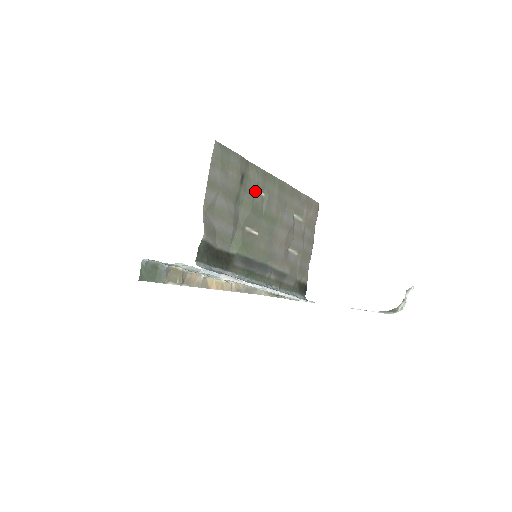
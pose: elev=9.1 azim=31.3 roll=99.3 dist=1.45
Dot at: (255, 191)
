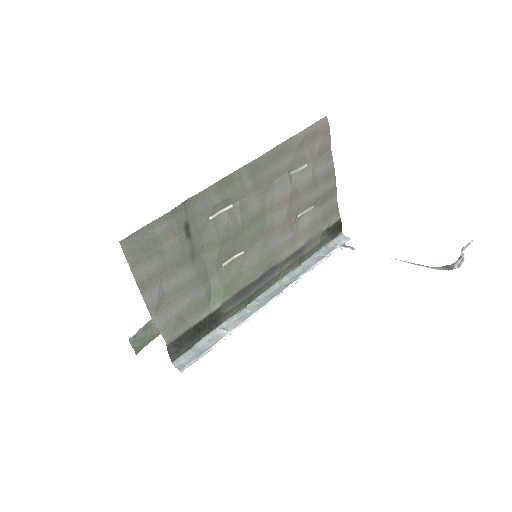
Dot at: (216, 216)
